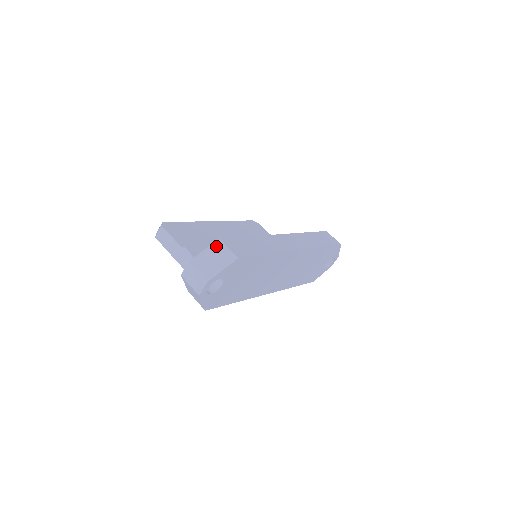
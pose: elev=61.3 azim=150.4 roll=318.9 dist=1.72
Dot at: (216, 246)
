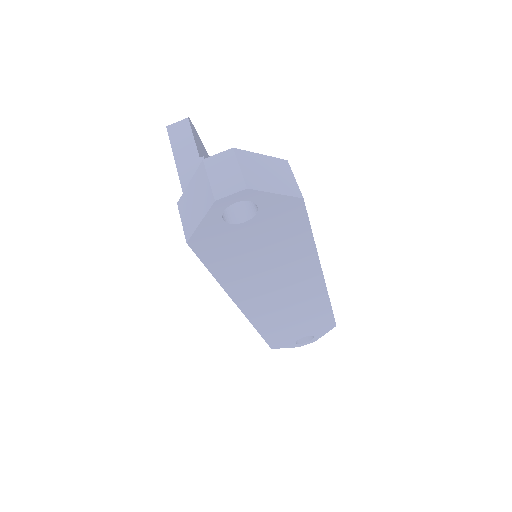
Dot at: (280, 163)
